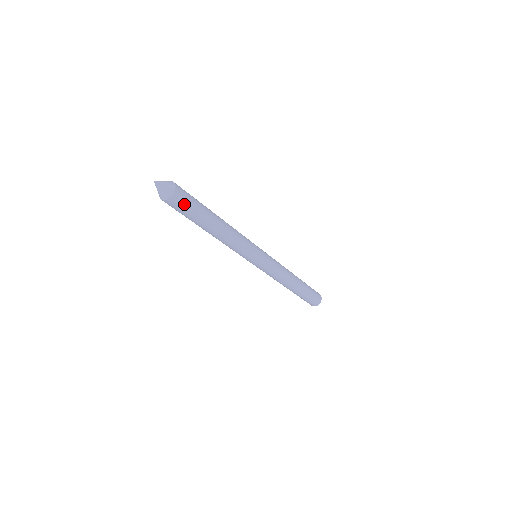
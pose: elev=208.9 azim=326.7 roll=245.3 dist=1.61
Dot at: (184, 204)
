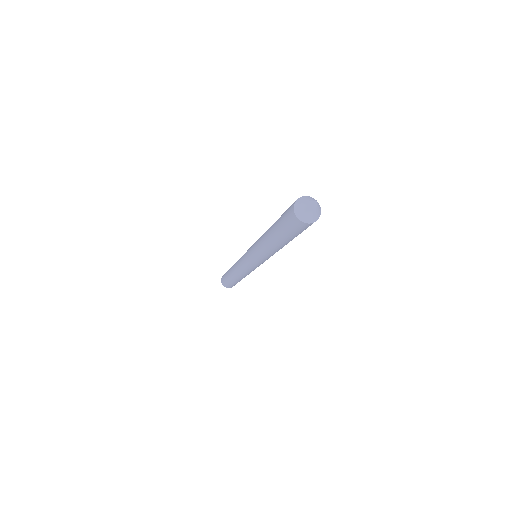
Dot at: (297, 229)
